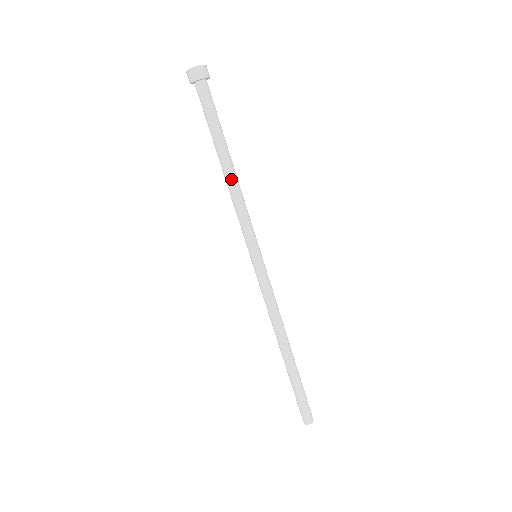
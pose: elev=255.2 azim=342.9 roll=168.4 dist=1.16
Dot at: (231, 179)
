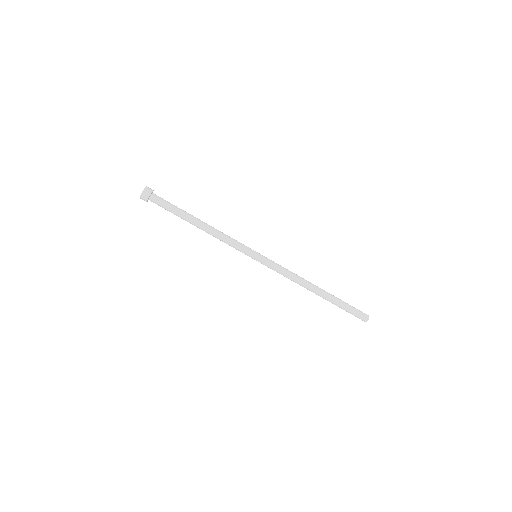
Dot at: (207, 230)
